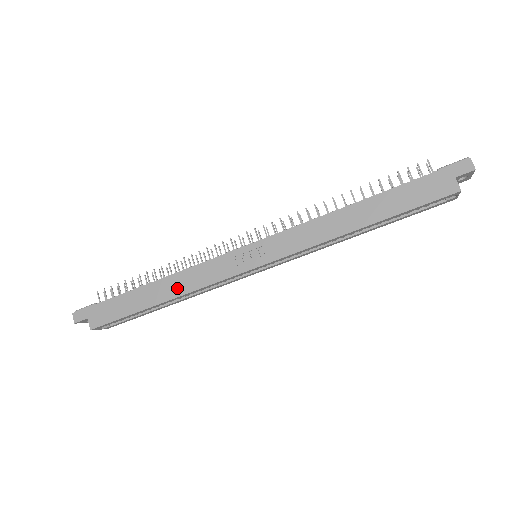
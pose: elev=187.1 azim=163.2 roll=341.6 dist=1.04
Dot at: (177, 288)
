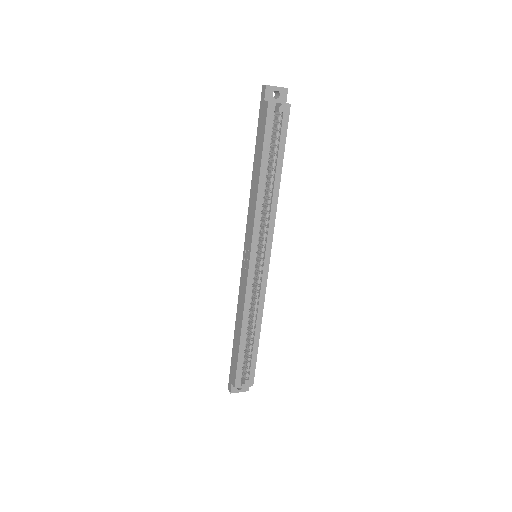
Dot at: (240, 316)
